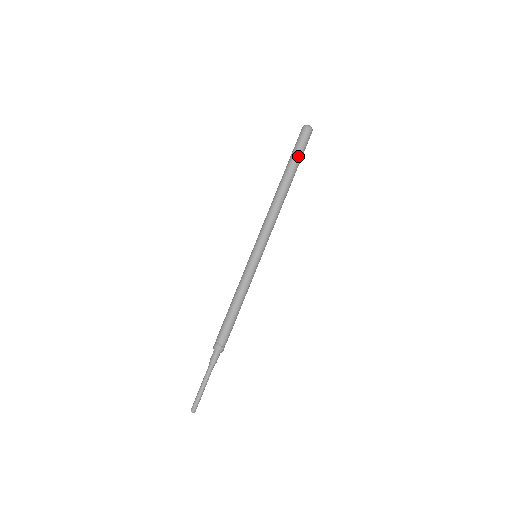
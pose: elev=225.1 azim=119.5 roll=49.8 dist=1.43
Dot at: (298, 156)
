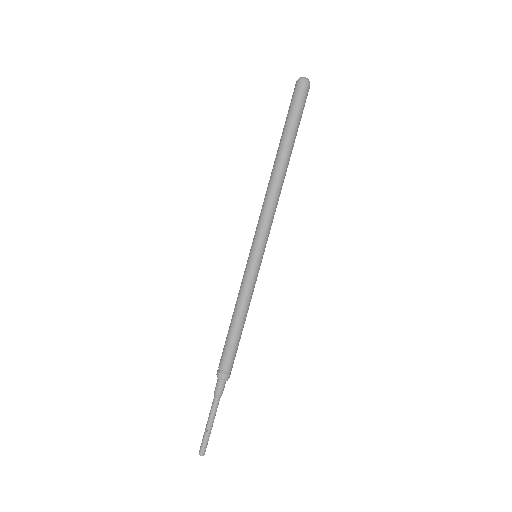
Dot at: (299, 122)
